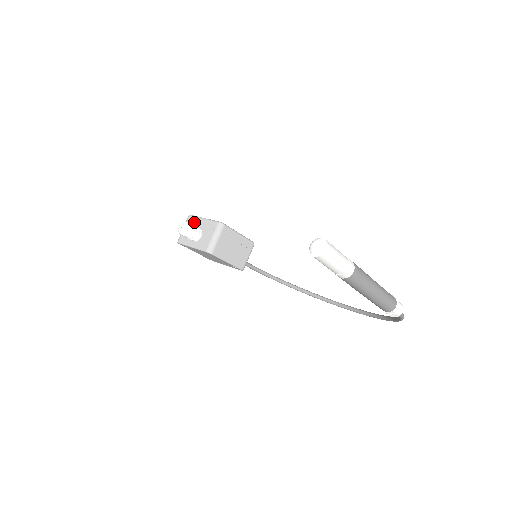
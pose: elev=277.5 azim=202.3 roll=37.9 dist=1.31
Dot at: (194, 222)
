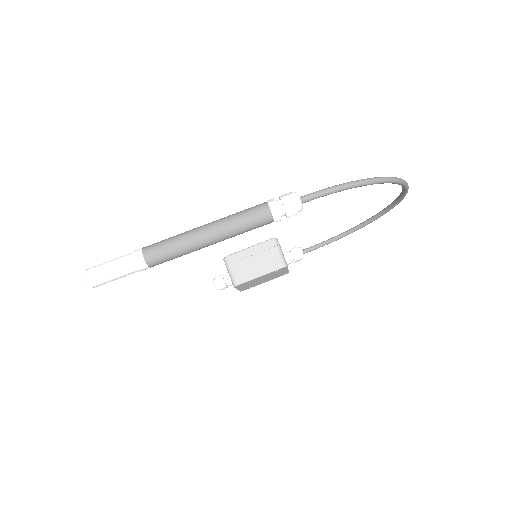
Dot at: occluded
